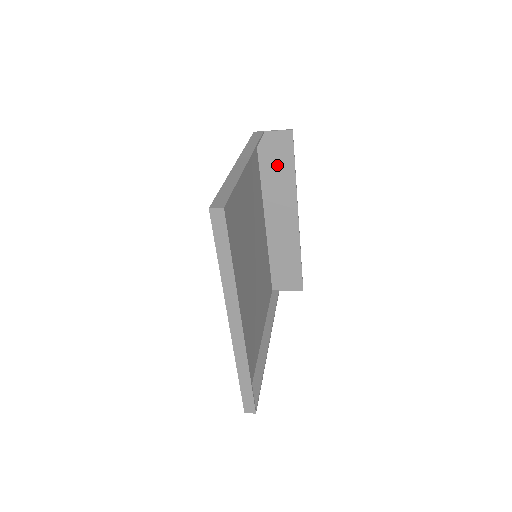
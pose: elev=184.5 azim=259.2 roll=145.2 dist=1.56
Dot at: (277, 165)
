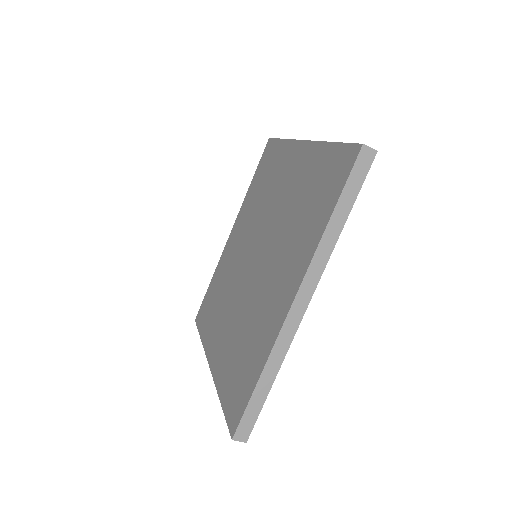
Dot at: occluded
